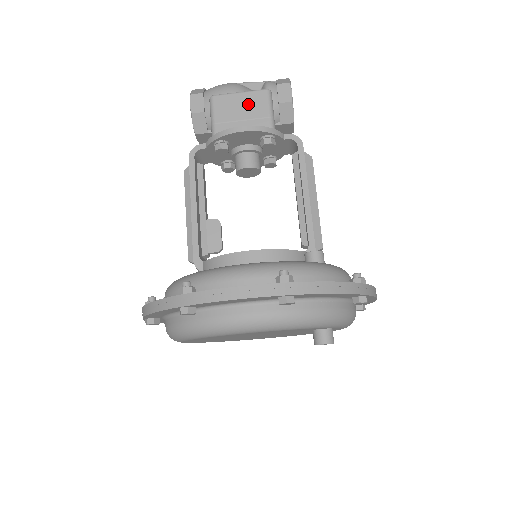
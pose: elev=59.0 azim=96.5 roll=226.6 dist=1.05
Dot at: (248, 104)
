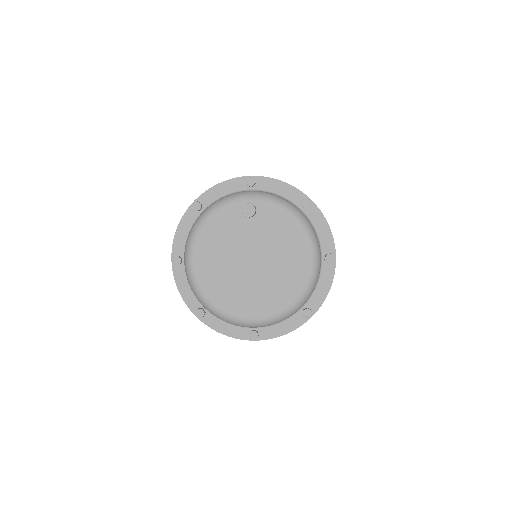
Dot at: occluded
